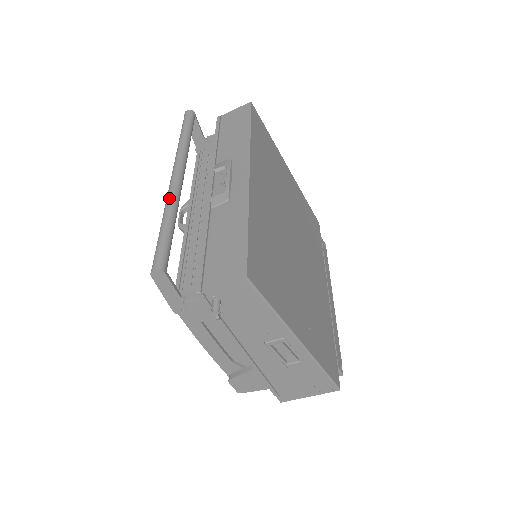
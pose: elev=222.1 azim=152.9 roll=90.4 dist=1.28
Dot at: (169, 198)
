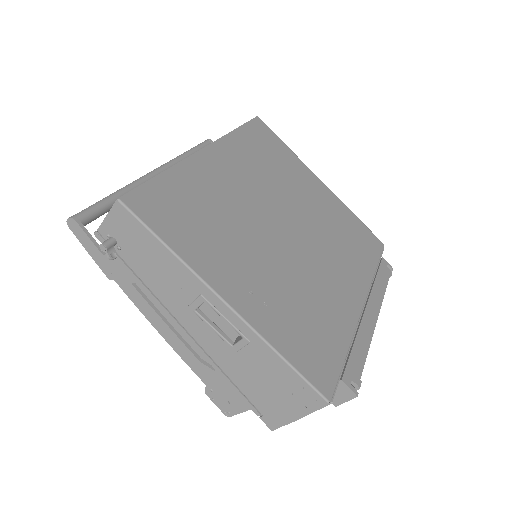
Dot at: (131, 183)
